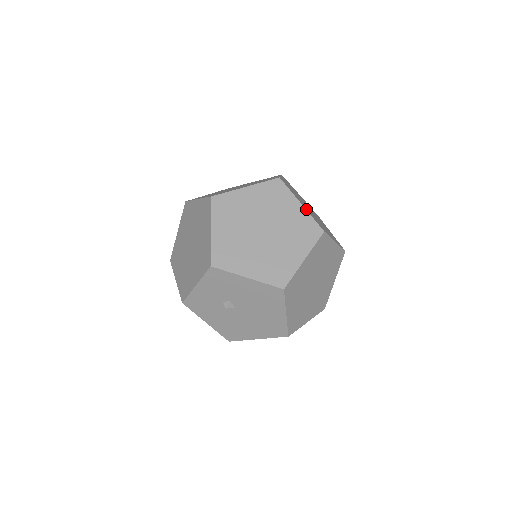
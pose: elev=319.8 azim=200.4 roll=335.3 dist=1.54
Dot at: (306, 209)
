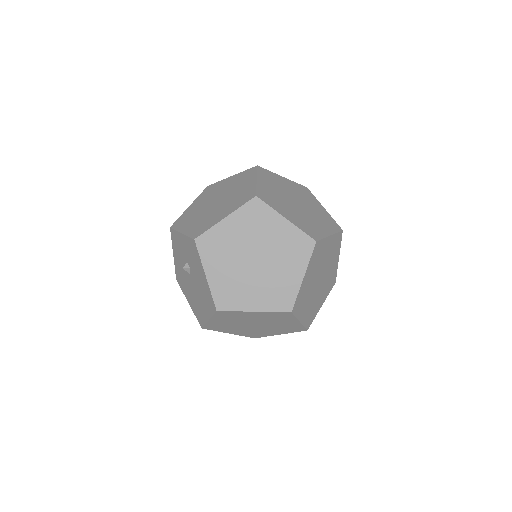
Dot at: (303, 283)
